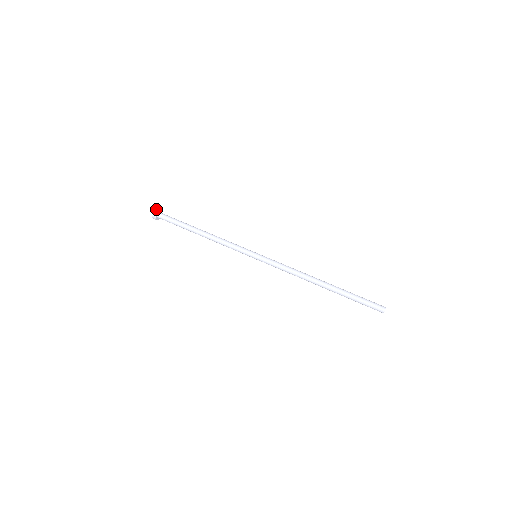
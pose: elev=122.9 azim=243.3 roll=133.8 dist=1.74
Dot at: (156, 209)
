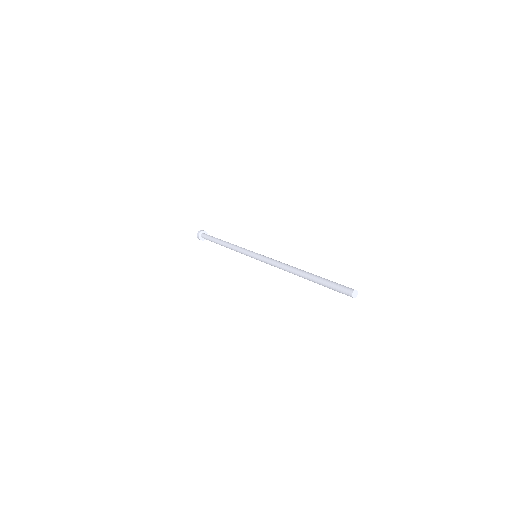
Dot at: occluded
